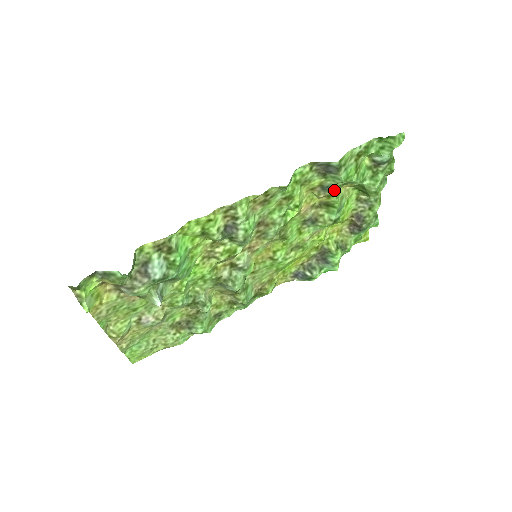
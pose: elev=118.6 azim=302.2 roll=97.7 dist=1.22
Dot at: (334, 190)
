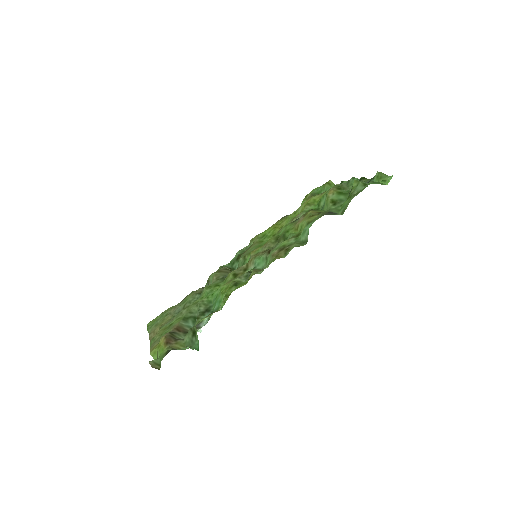
Dot at: occluded
